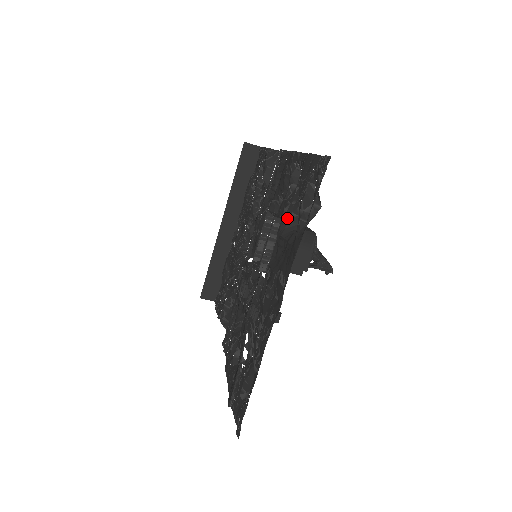
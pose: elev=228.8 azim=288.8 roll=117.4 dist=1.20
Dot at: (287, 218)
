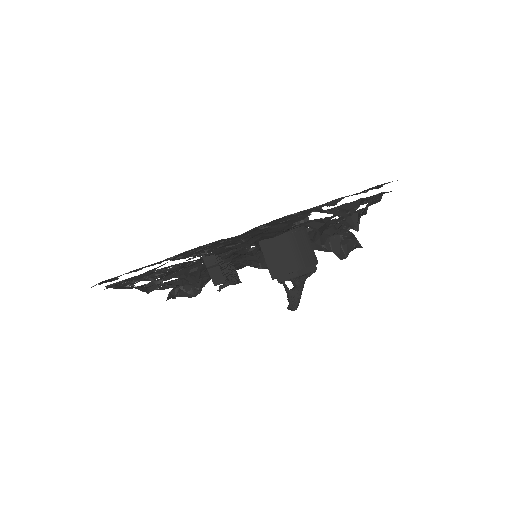
Dot at: (315, 220)
